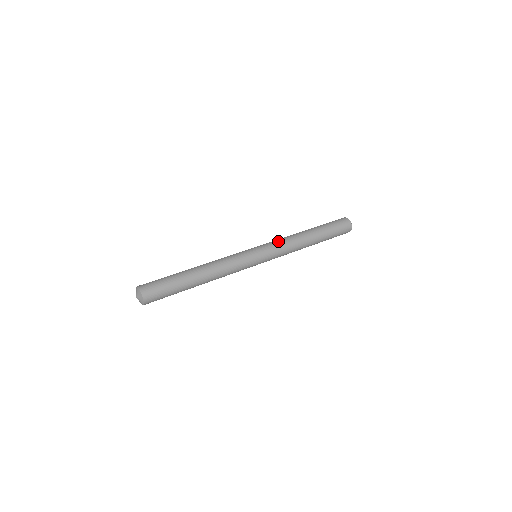
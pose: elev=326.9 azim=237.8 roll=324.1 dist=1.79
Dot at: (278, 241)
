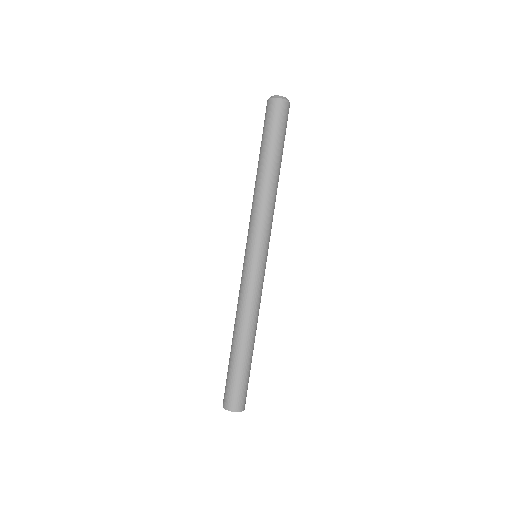
Dot at: (260, 222)
